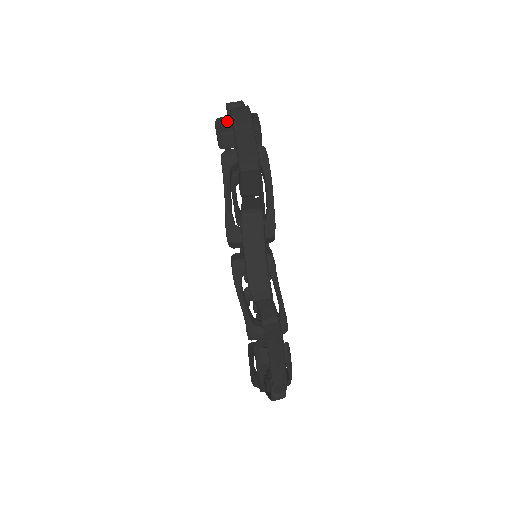
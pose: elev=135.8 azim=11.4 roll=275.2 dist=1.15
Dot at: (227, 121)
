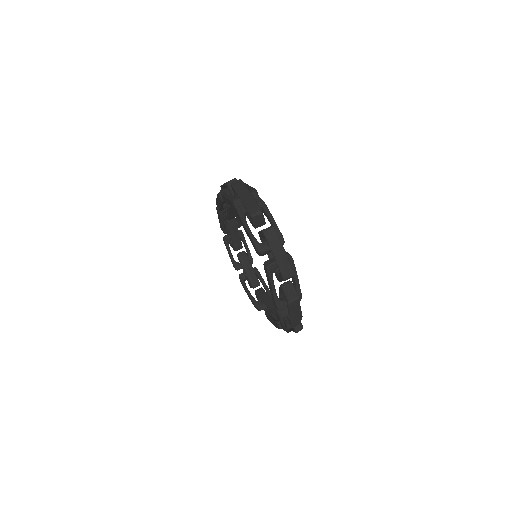
Dot at: (246, 214)
